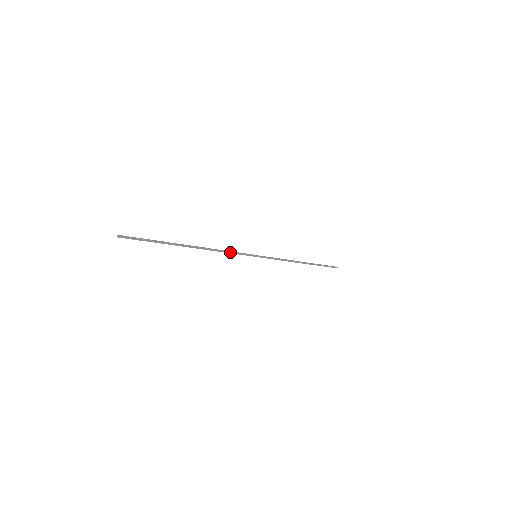
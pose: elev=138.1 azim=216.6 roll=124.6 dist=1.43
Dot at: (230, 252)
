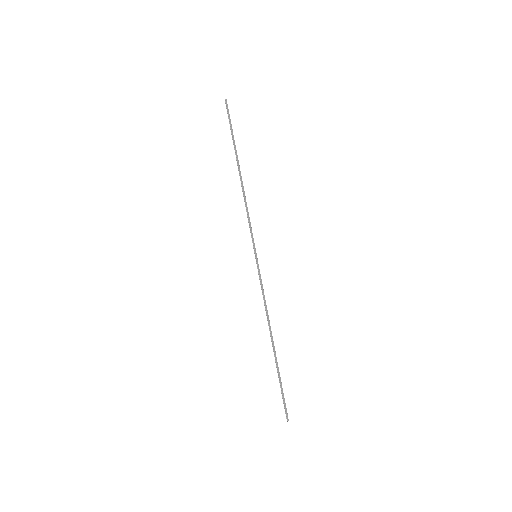
Dot at: (249, 218)
